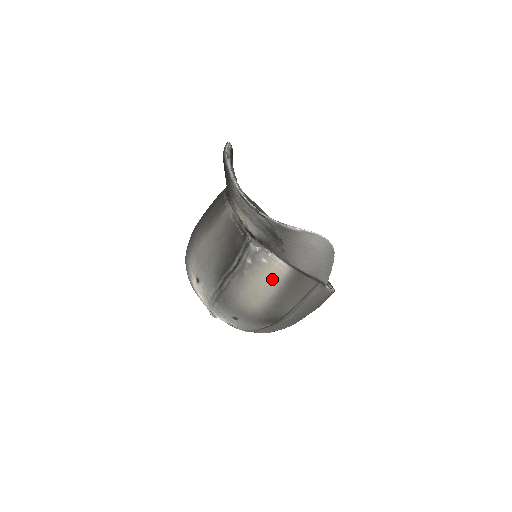
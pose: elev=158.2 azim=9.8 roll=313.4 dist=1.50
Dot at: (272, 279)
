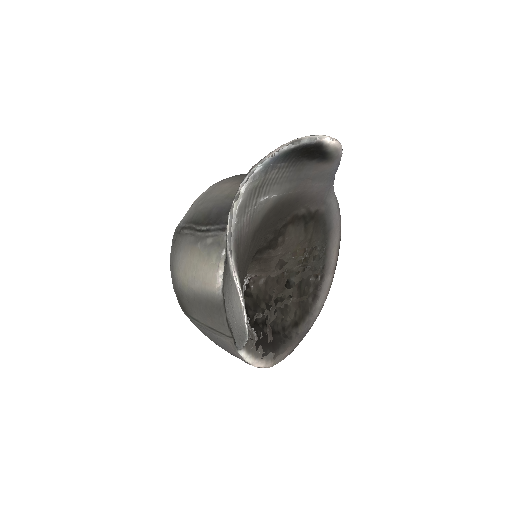
Dot at: (203, 278)
